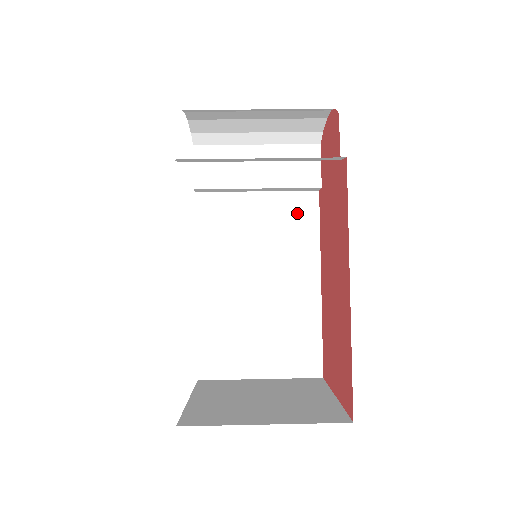
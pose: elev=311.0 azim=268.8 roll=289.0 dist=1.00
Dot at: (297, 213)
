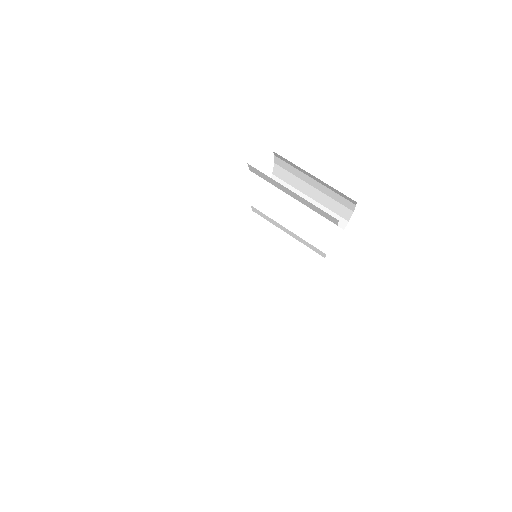
Dot at: (302, 262)
